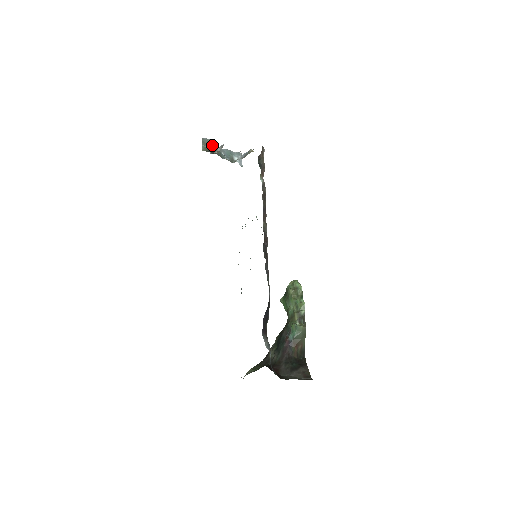
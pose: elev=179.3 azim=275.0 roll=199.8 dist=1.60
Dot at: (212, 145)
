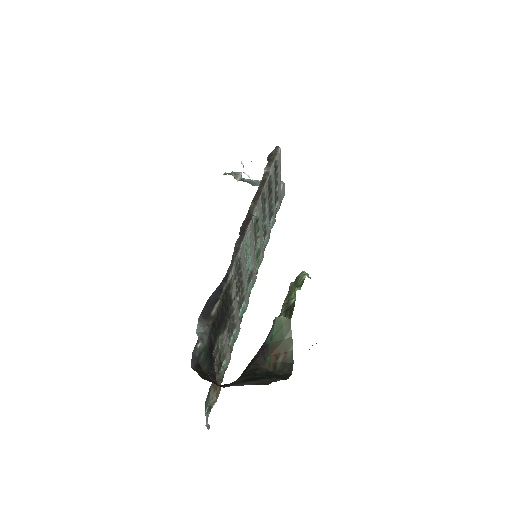
Dot at: (247, 179)
